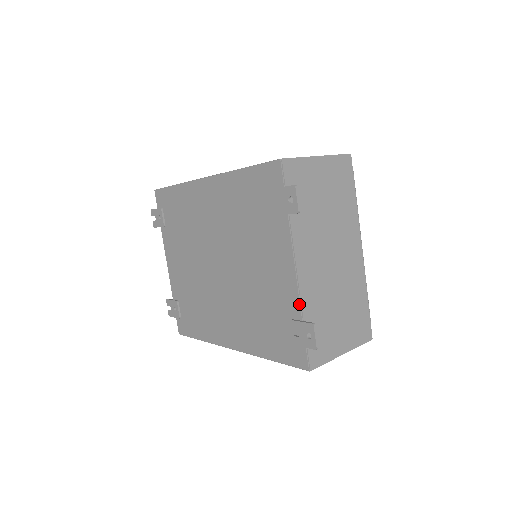
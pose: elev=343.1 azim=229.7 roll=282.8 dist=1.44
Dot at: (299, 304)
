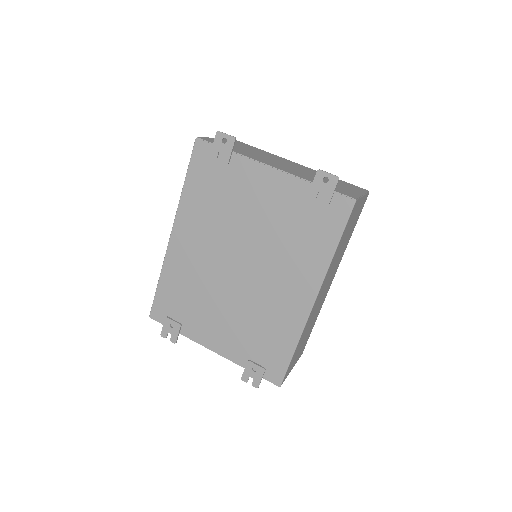
Dot at: (299, 179)
